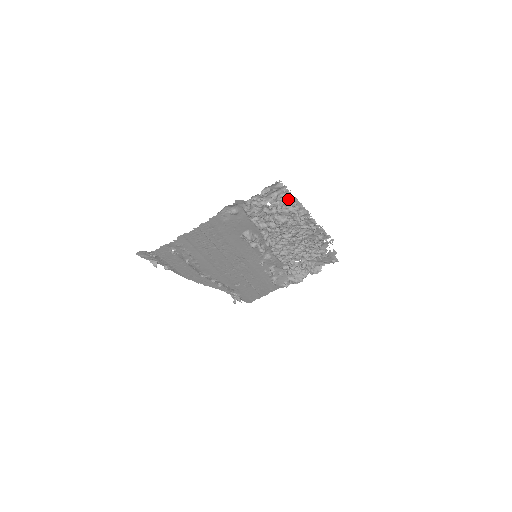
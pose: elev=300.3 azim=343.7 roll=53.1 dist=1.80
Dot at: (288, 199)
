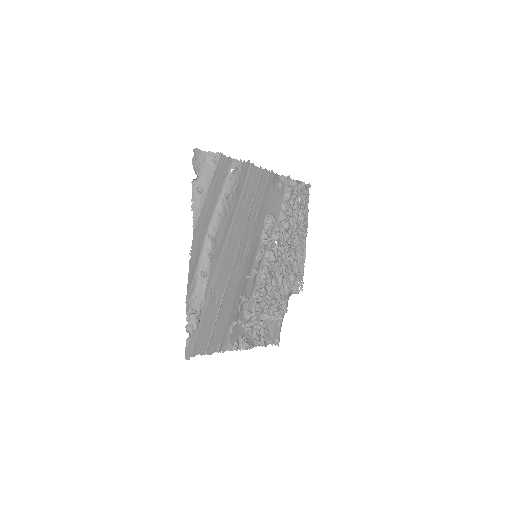
Dot at: (306, 208)
